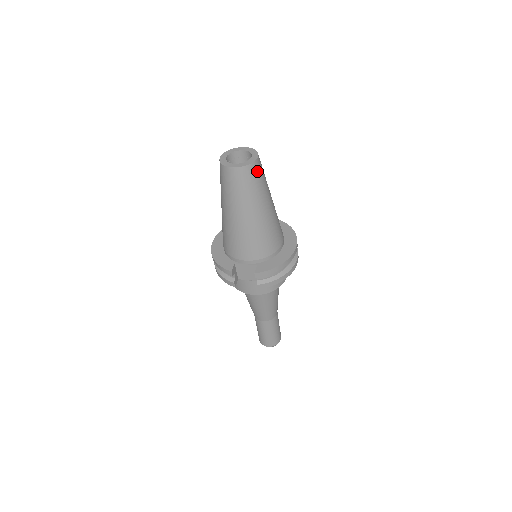
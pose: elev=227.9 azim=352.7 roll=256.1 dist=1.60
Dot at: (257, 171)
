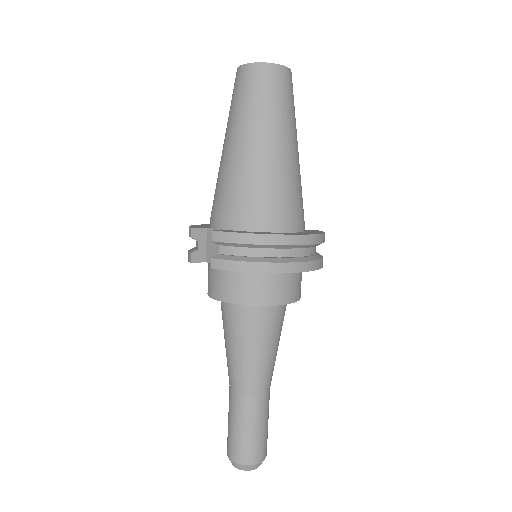
Dot at: (273, 80)
